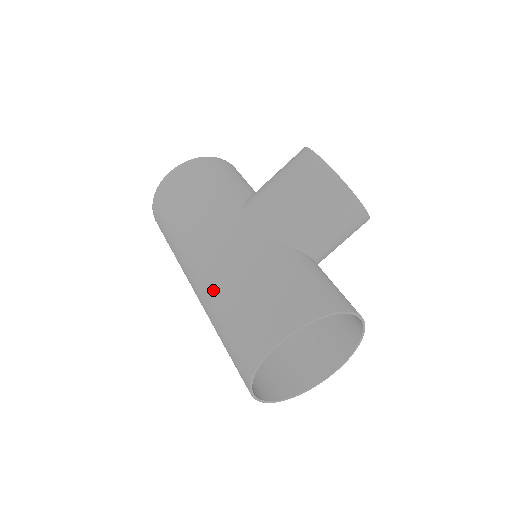
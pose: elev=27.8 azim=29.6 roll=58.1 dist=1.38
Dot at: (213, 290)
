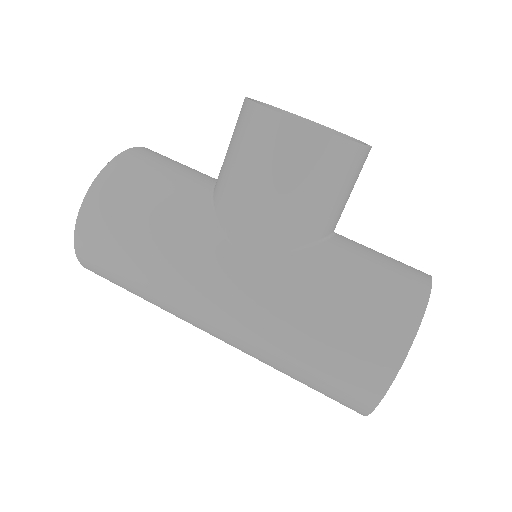
Dot at: (261, 348)
